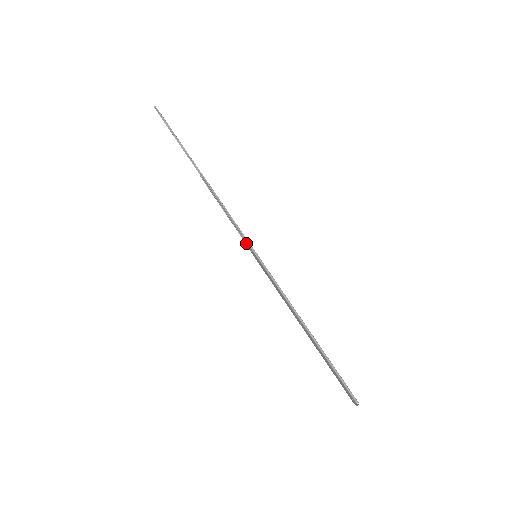
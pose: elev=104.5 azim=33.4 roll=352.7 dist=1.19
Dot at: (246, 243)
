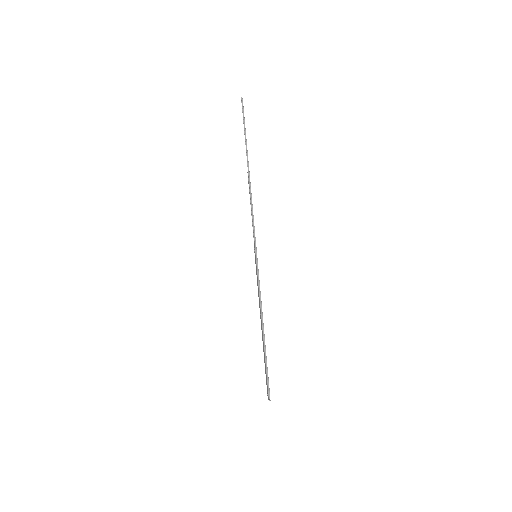
Dot at: (254, 242)
